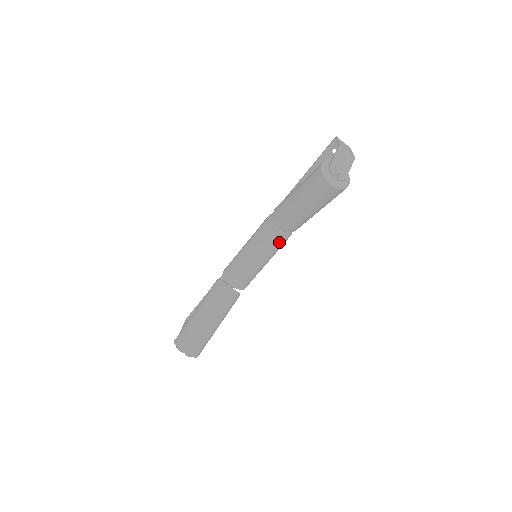
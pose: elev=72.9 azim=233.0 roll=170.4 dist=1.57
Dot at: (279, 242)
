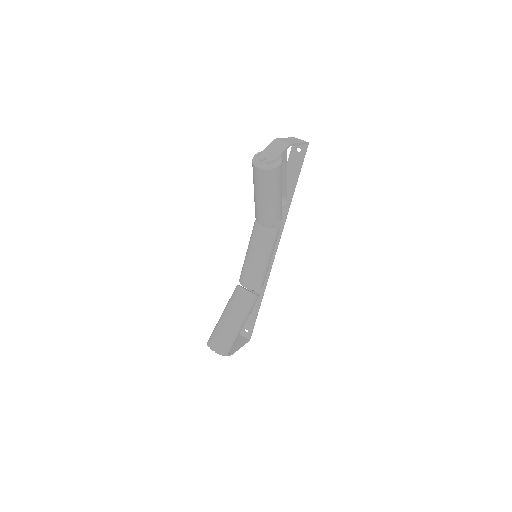
Dot at: (266, 237)
